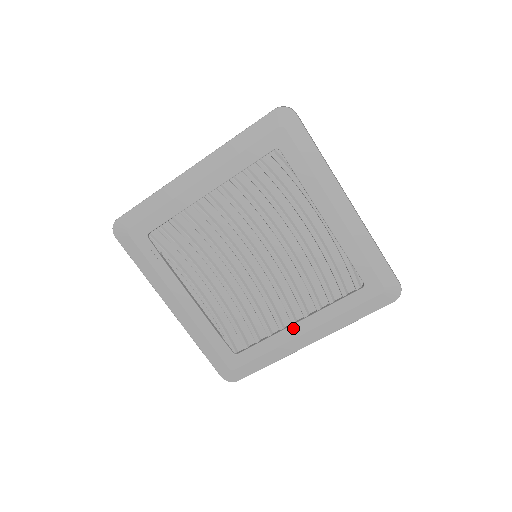
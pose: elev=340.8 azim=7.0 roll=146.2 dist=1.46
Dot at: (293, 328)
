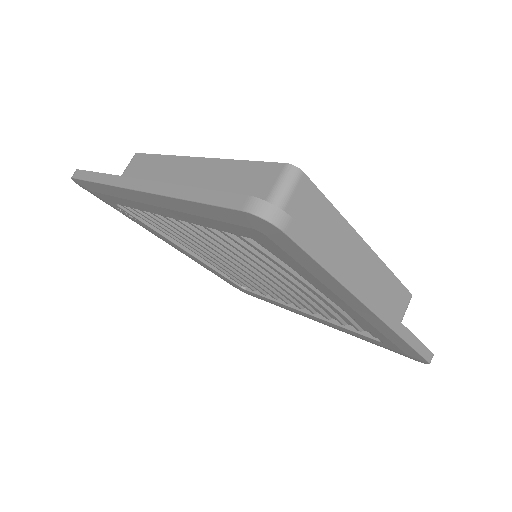
Dot at: (299, 311)
